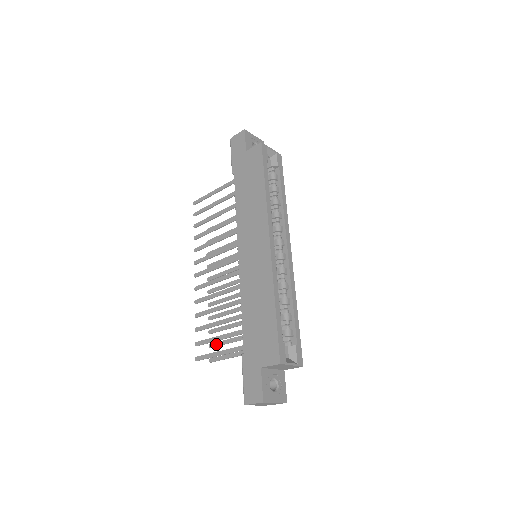
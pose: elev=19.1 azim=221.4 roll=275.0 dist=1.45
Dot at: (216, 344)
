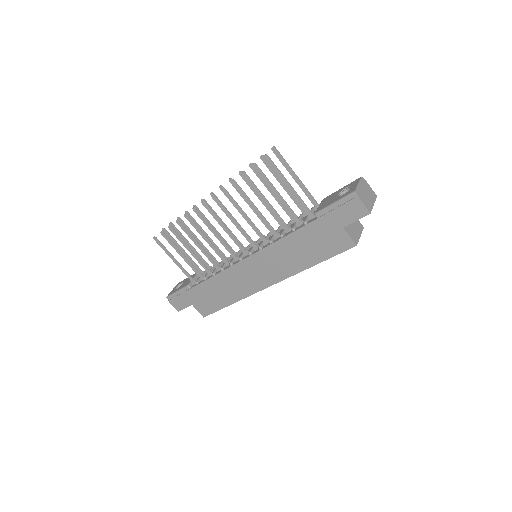
Dot at: (176, 231)
